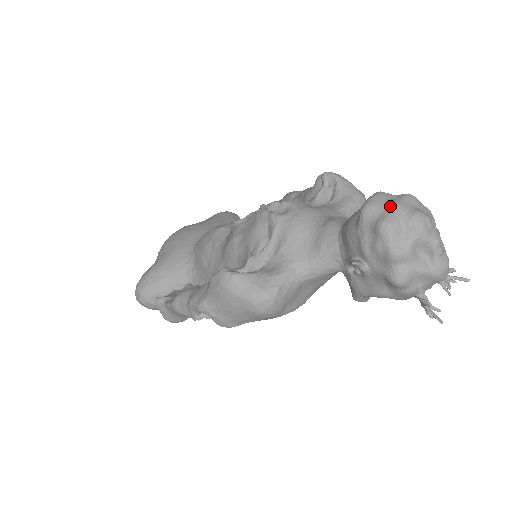
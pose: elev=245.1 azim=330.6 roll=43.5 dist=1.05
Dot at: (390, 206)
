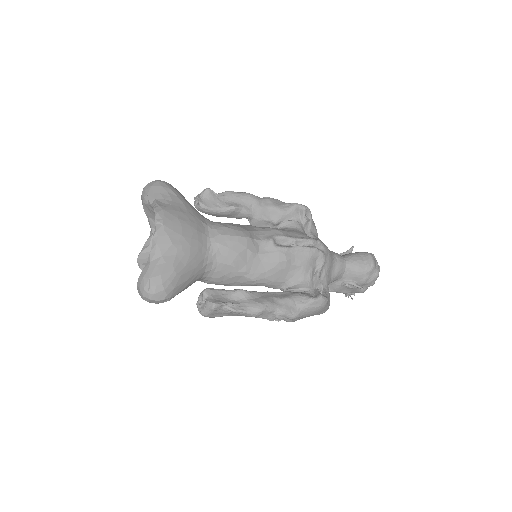
Dot at: (378, 265)
